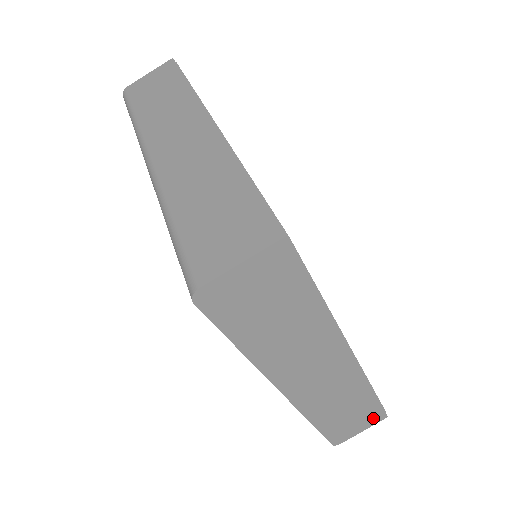
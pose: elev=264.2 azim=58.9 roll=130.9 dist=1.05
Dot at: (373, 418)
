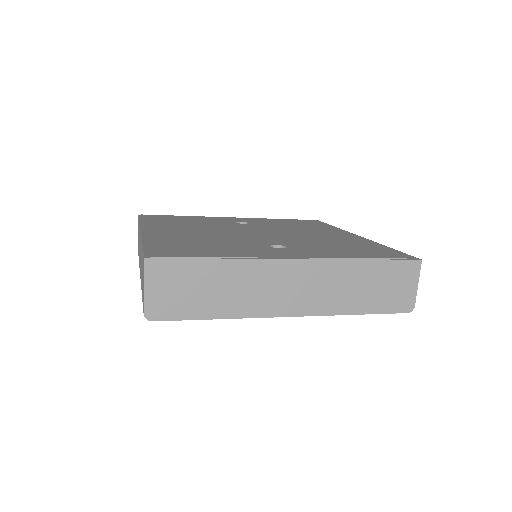
Dot at: (407, 271)
